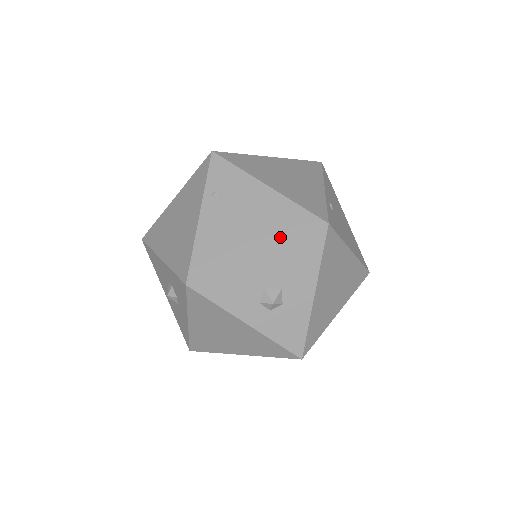
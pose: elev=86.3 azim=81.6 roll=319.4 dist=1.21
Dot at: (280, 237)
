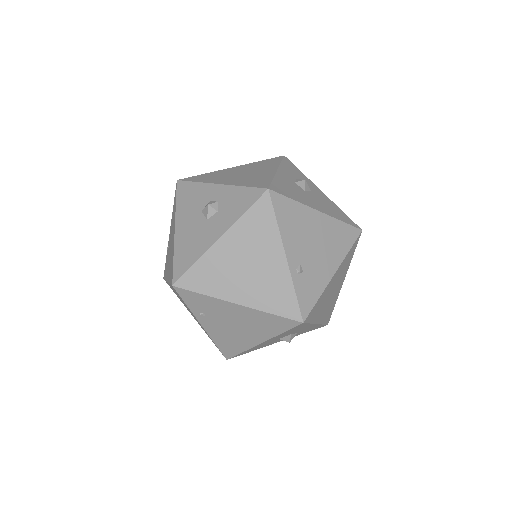
Dot at: (271, 334)
